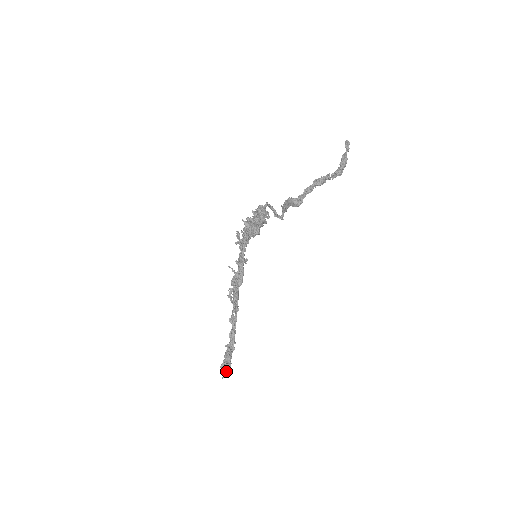
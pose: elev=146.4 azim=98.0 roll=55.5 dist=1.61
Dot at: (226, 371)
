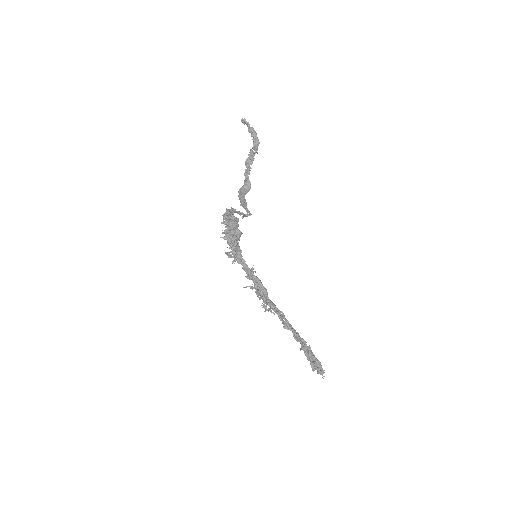
Dot at: (320, 369)
